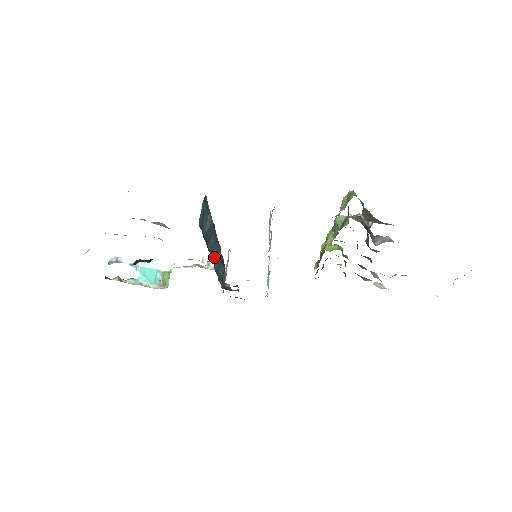
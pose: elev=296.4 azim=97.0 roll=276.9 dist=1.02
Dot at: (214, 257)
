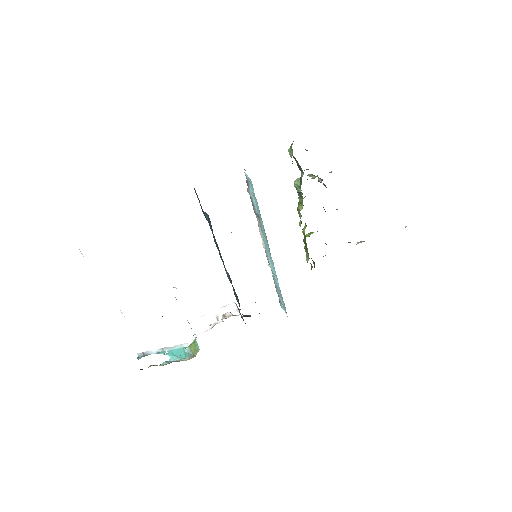
Dot at: occluded
